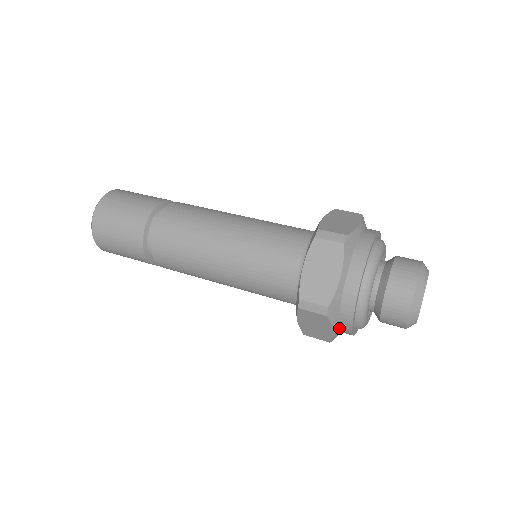
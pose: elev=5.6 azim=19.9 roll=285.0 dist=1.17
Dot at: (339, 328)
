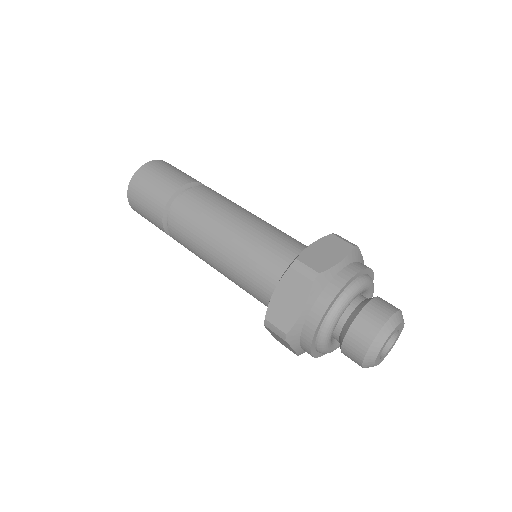
Dot at: (303, 349)
